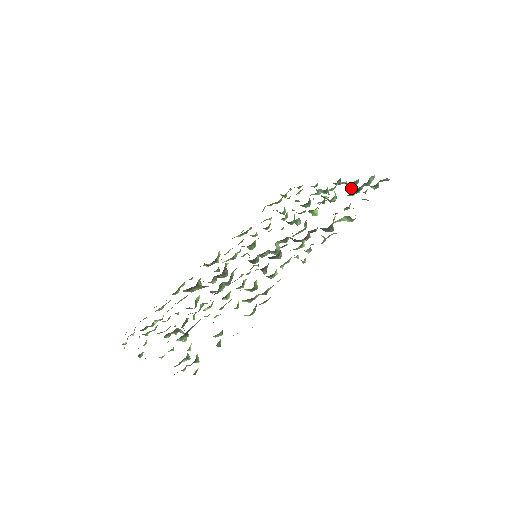
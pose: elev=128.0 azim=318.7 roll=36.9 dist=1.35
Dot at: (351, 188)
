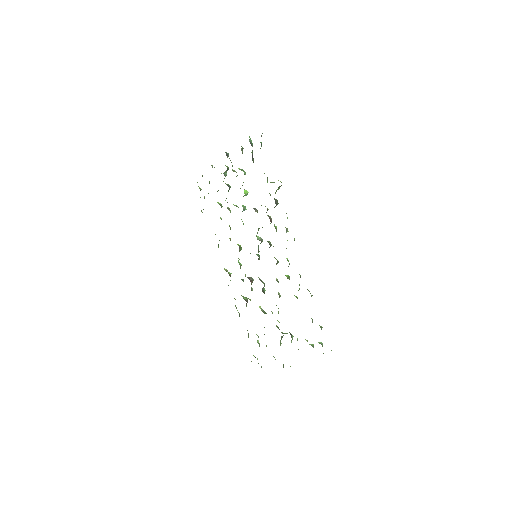
Dot at: occluded
